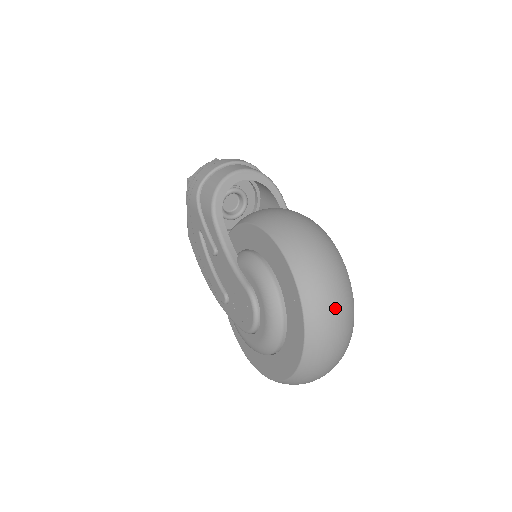
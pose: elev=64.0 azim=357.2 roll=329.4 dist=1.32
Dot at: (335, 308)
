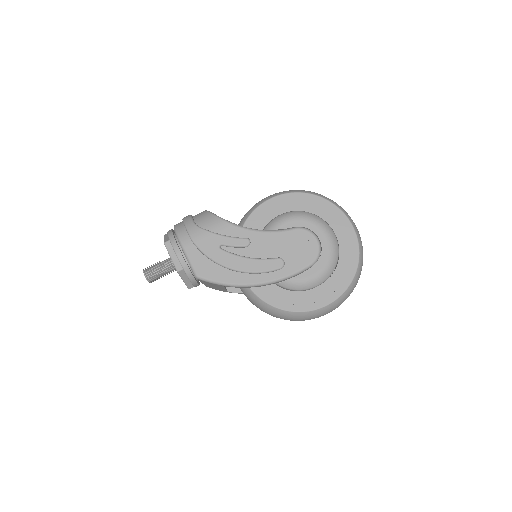
Dot at: occluded
